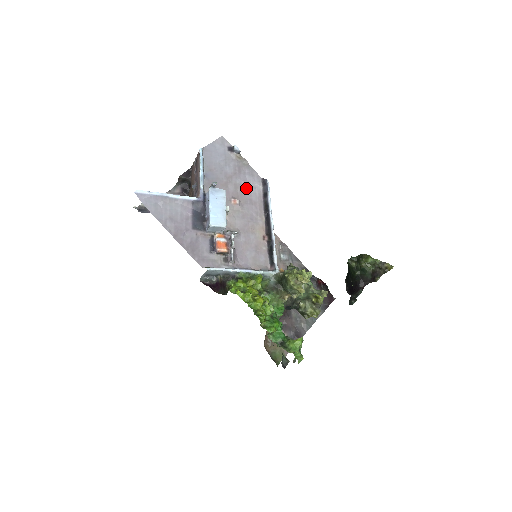
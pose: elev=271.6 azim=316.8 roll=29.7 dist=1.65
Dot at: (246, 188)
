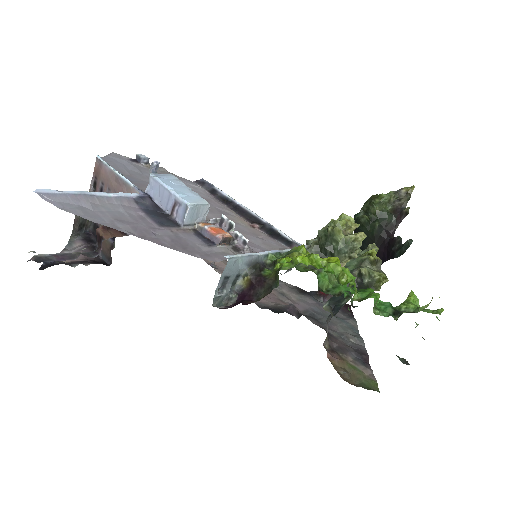
Dot at: occluded
